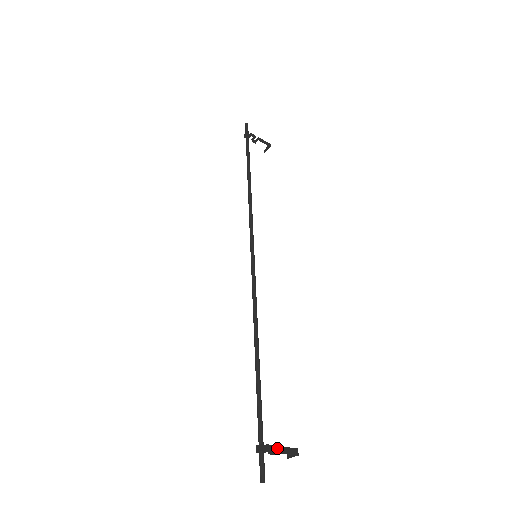
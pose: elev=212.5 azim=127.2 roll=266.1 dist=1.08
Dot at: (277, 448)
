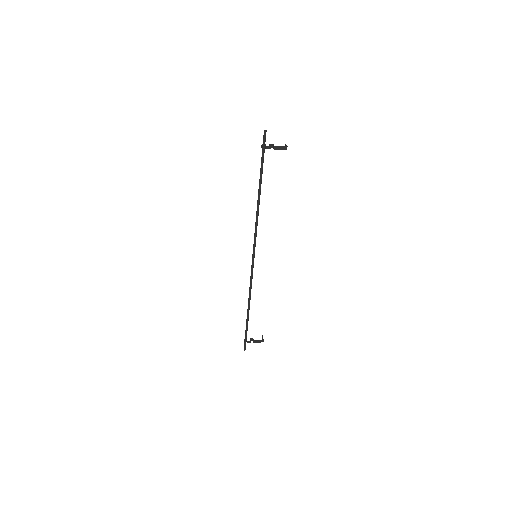
Dot at: (253, 341)
